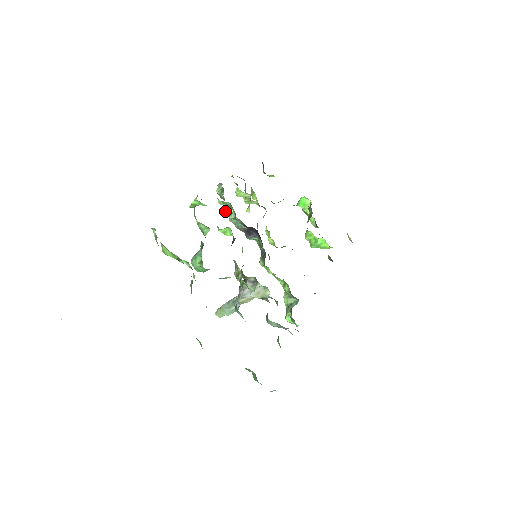
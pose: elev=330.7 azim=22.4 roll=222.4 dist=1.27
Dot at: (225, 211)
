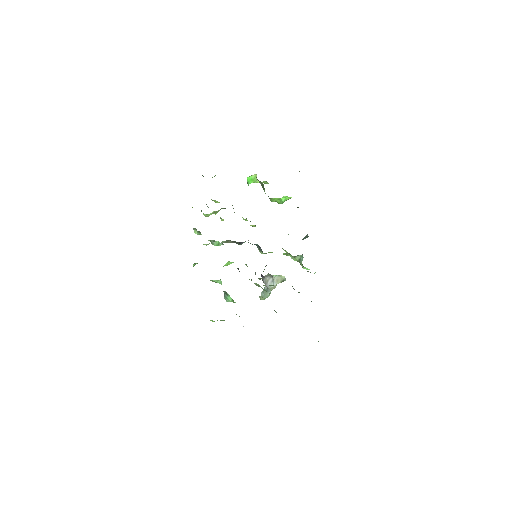
Dot at: (213, 244)
